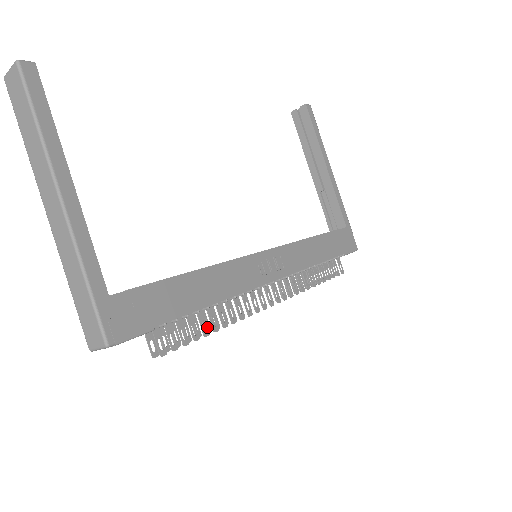
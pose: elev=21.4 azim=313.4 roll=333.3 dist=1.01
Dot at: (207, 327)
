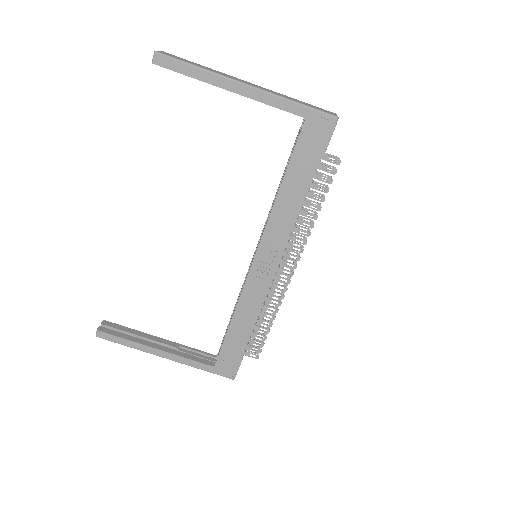
Dot at: (265, 329)
